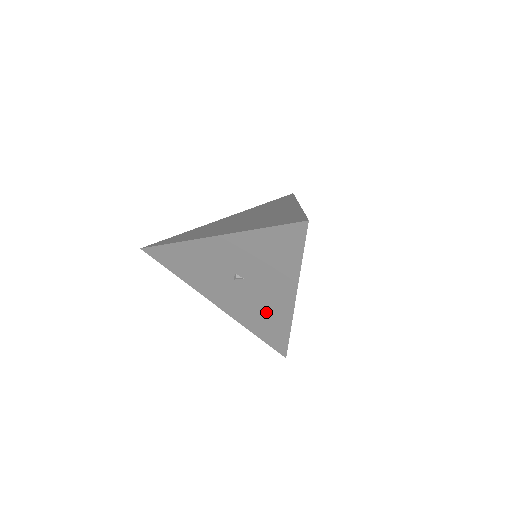
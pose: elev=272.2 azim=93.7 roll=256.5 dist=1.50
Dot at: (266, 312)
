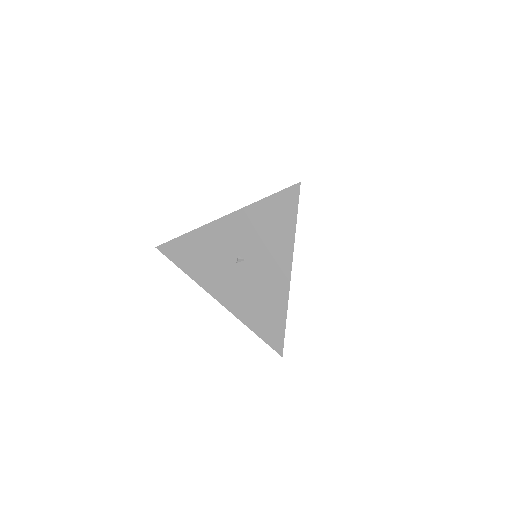
Dot at: (264, 297)
